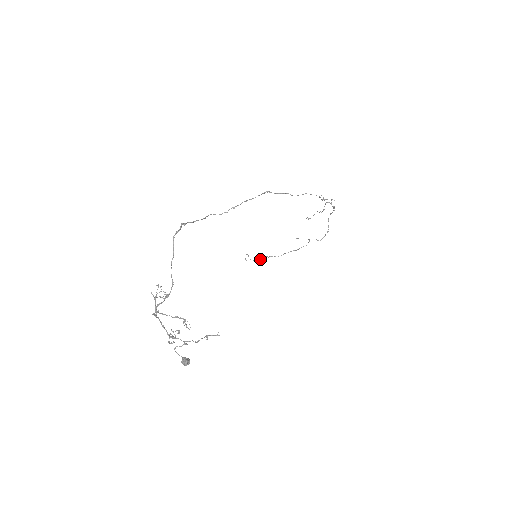
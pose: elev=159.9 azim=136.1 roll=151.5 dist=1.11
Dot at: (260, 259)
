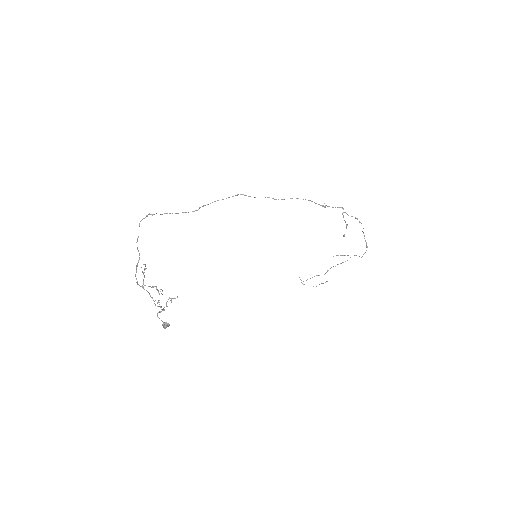
Dot at: (307, 279)
